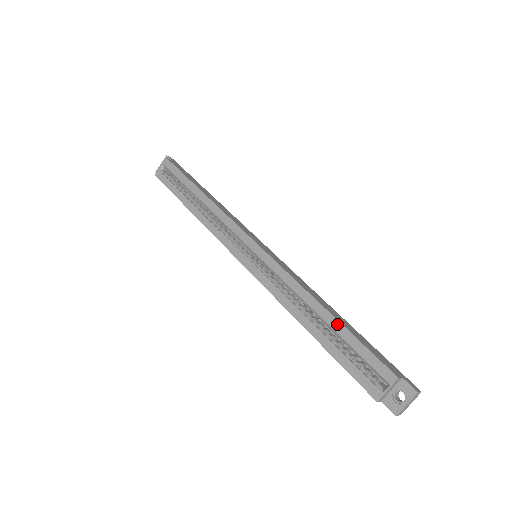
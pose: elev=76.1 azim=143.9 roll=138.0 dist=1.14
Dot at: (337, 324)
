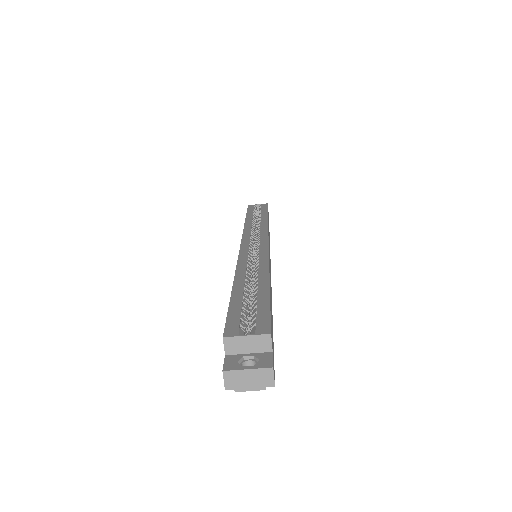
Dot at: (266, 288)
